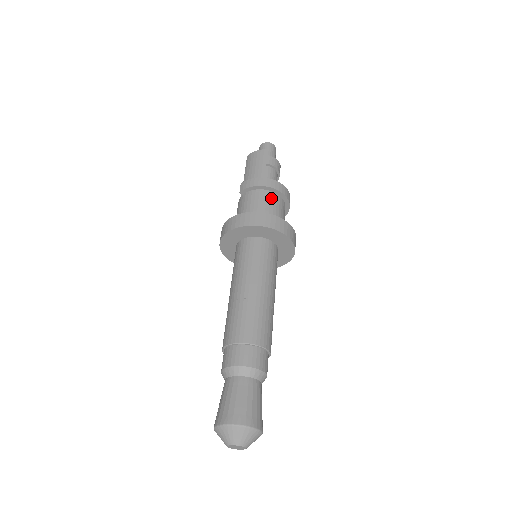
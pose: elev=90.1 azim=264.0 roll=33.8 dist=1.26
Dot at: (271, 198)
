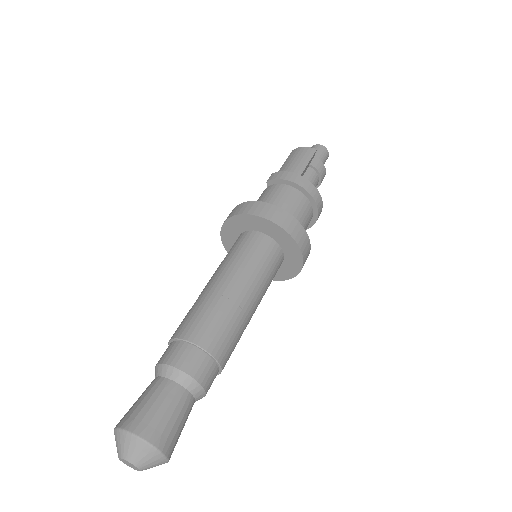
Dot at: (298, 199)
